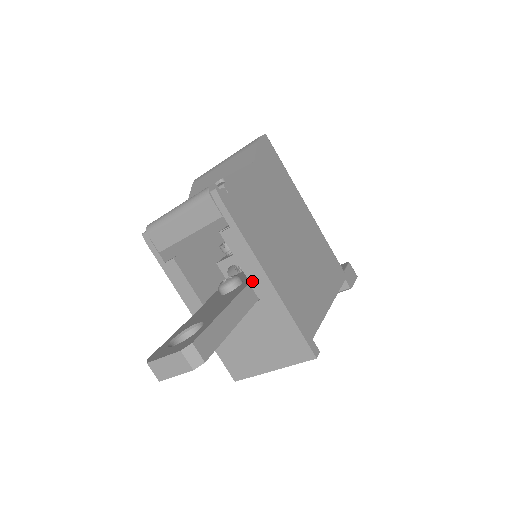
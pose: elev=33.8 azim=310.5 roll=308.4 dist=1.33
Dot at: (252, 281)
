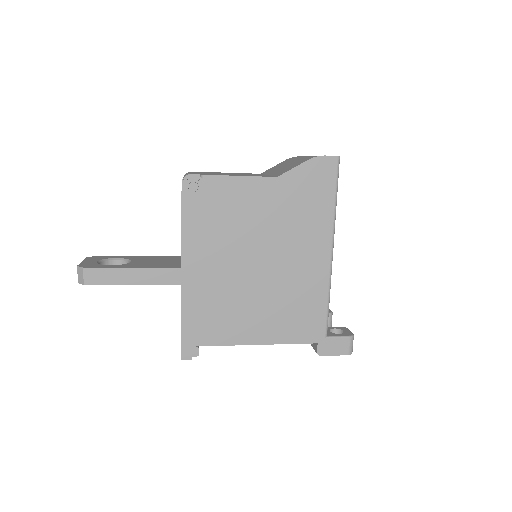
Dot at: occluded
